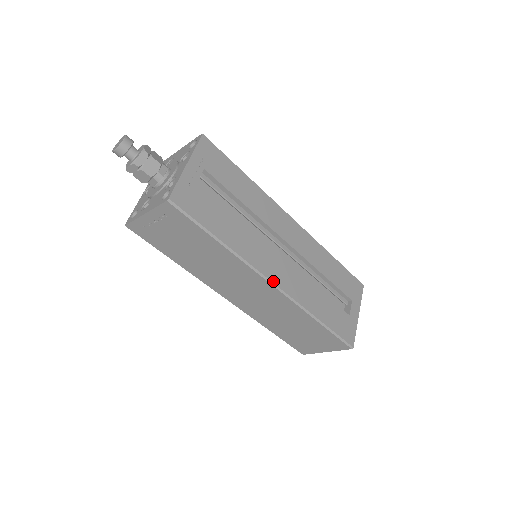
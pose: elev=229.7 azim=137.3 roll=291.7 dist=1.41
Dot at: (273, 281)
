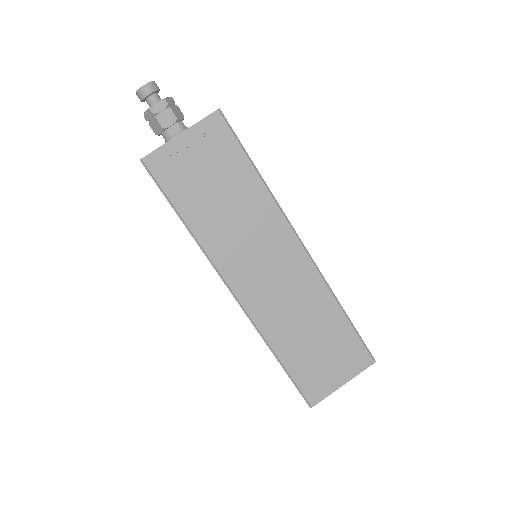
Dot at: (302, 242)
